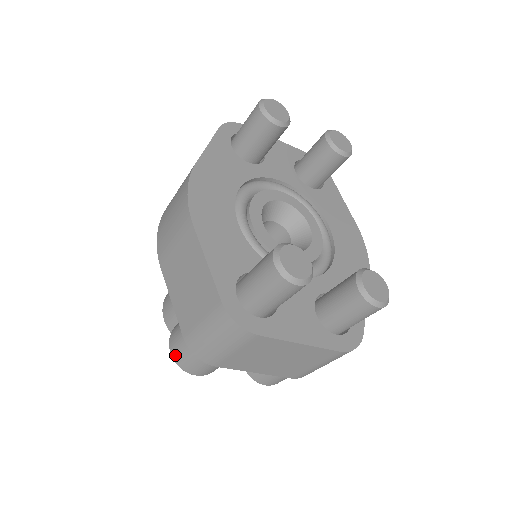
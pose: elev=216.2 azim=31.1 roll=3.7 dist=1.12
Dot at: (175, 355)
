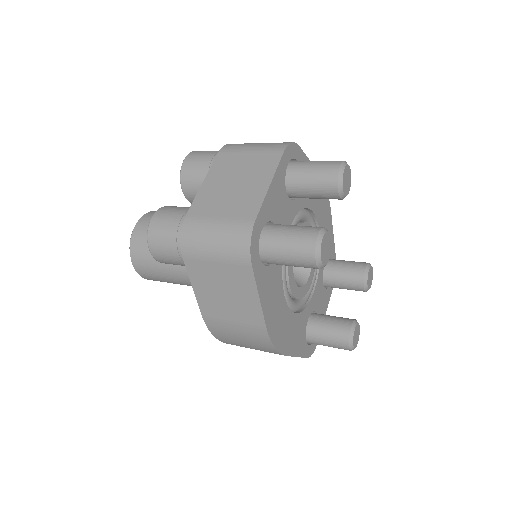
Dot at: occluded
